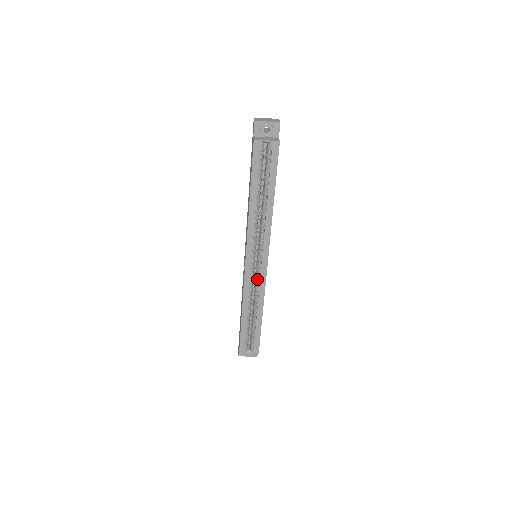
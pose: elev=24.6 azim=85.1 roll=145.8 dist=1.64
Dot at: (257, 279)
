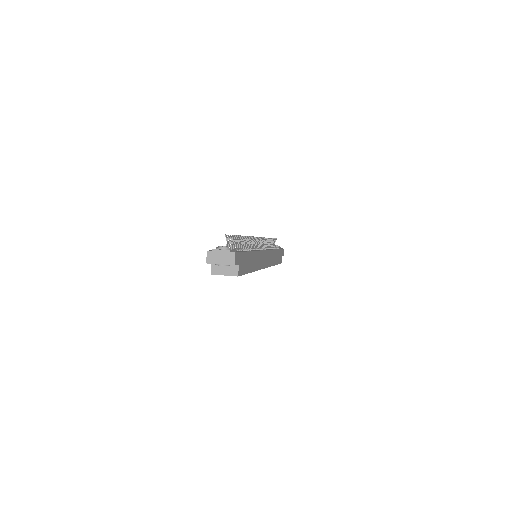
Dot at: occluded
